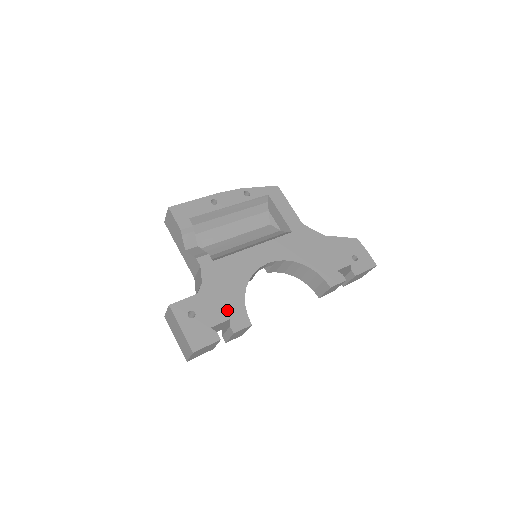
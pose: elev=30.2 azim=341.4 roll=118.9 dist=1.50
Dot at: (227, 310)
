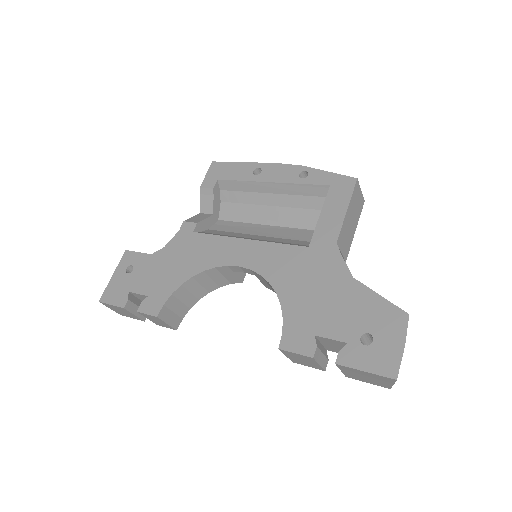
Dot at: (155, 286)
